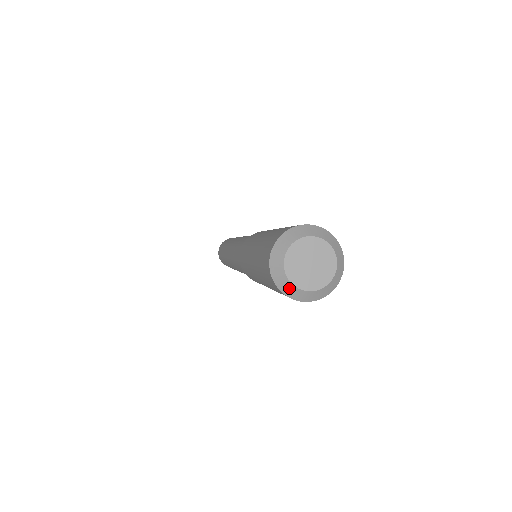
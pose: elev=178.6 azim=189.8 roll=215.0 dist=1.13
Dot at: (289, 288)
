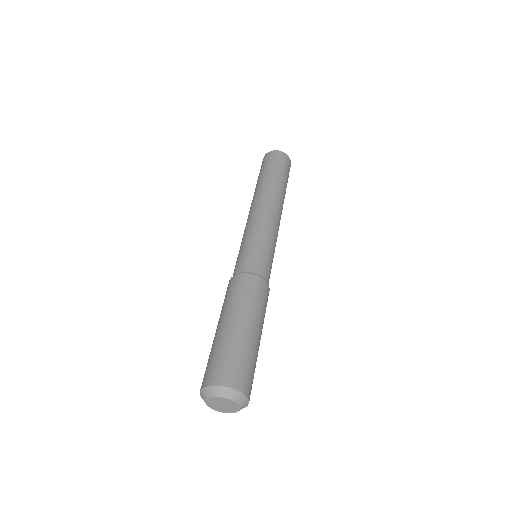
Dot at: (223, 411)
